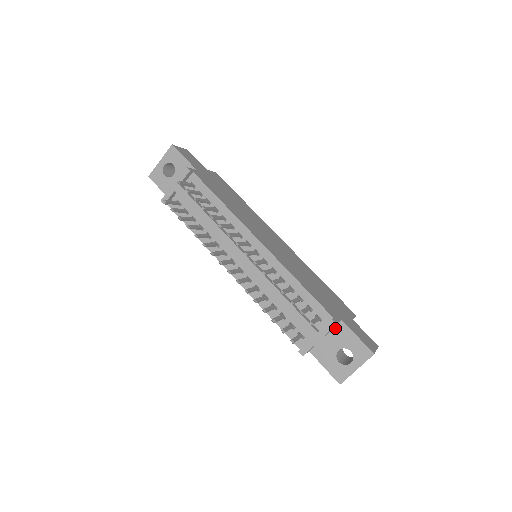
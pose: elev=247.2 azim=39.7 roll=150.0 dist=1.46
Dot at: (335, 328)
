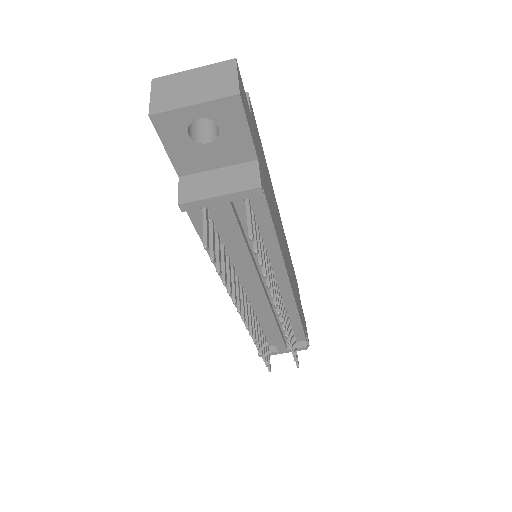
Dot at: occluded
